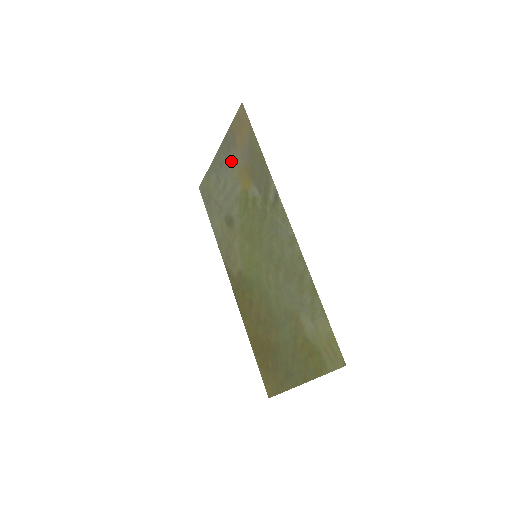
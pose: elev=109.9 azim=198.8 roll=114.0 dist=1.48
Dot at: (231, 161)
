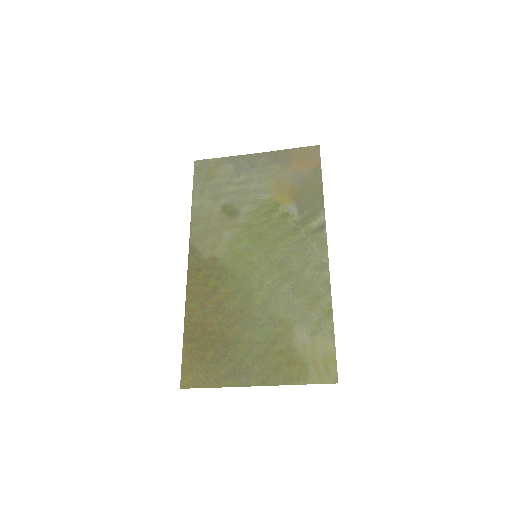
Dot at: (271, 171)
